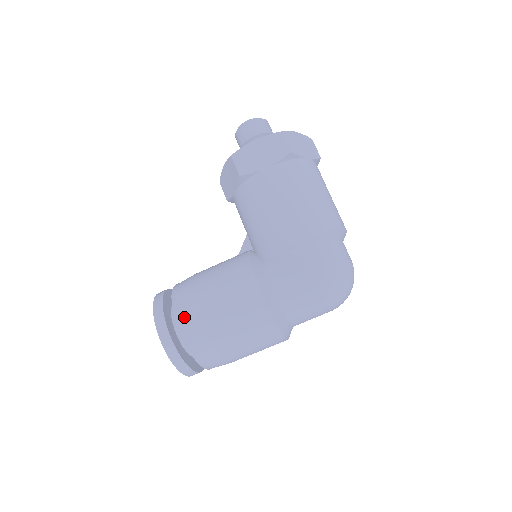
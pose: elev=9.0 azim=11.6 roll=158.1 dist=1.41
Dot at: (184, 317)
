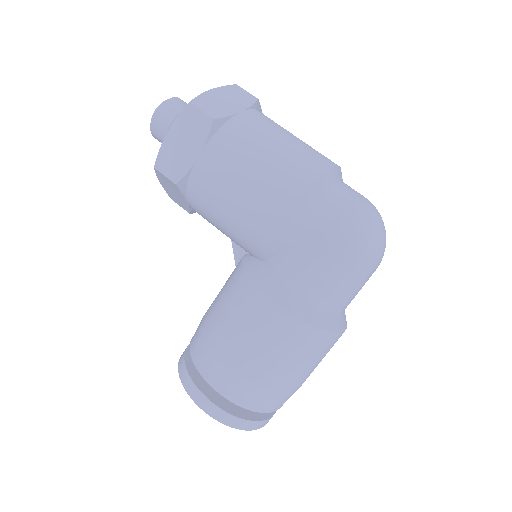
Dot at: (214, 376)
